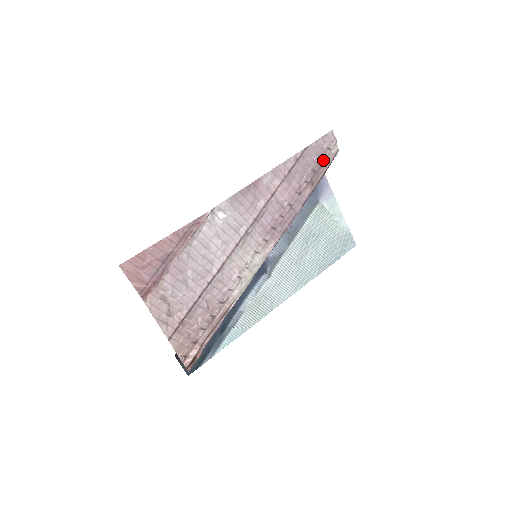
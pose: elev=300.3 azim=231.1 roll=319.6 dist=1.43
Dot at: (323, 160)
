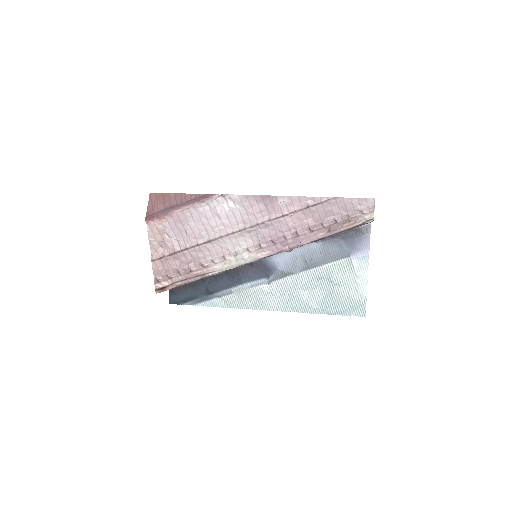
Dot at: (351, 218)
